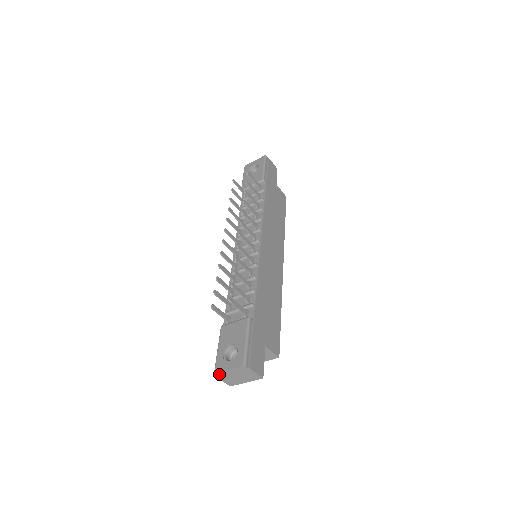
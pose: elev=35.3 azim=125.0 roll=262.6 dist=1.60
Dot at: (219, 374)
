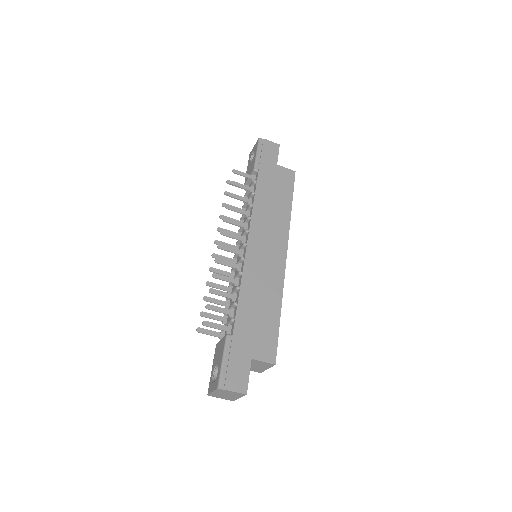
Dot at: (211, 395)
